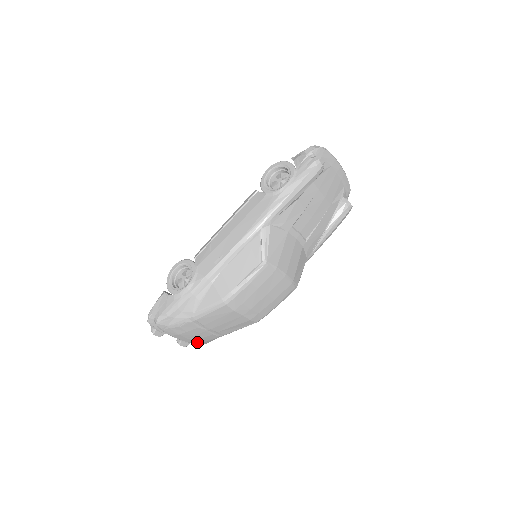
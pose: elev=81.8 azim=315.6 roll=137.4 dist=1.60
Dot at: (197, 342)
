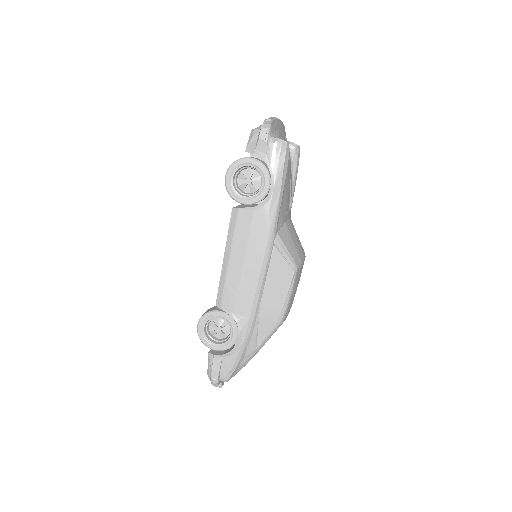
Dot at: occluded
